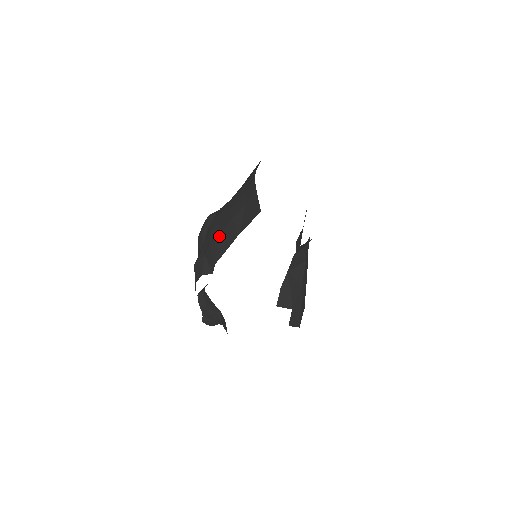
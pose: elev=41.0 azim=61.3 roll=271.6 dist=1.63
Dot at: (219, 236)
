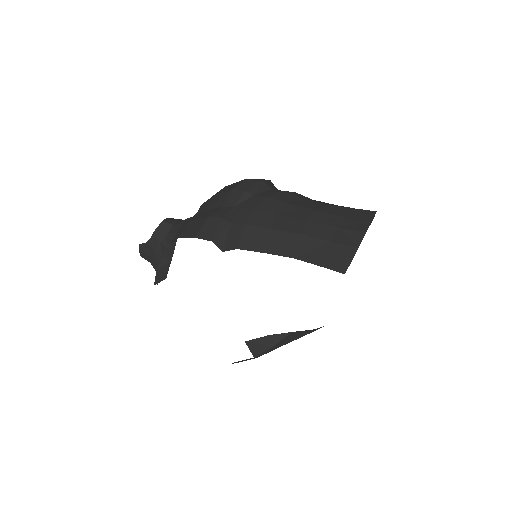
Dot at: (269, 229)
